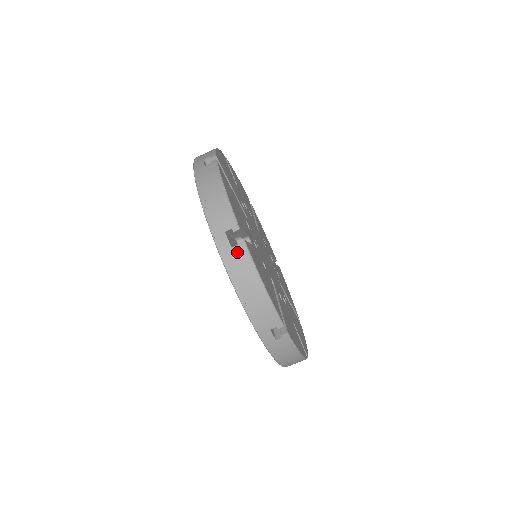
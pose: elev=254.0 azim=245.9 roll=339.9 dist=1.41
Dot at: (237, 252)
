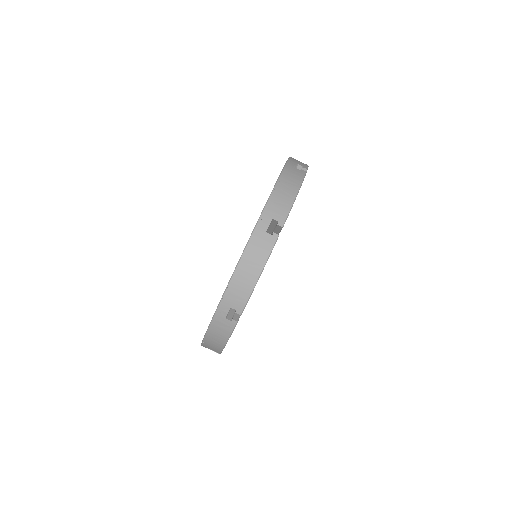
Dot at: (298, 171)
